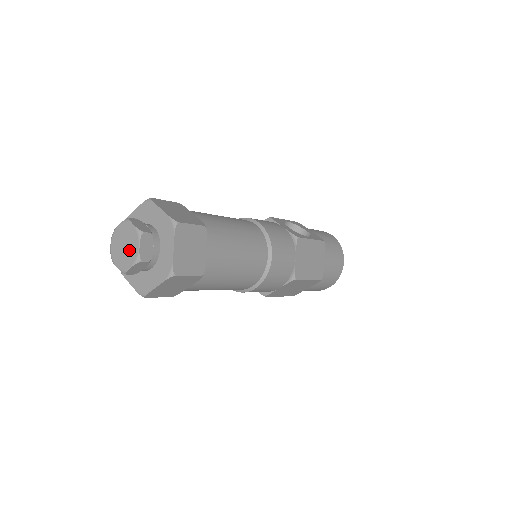
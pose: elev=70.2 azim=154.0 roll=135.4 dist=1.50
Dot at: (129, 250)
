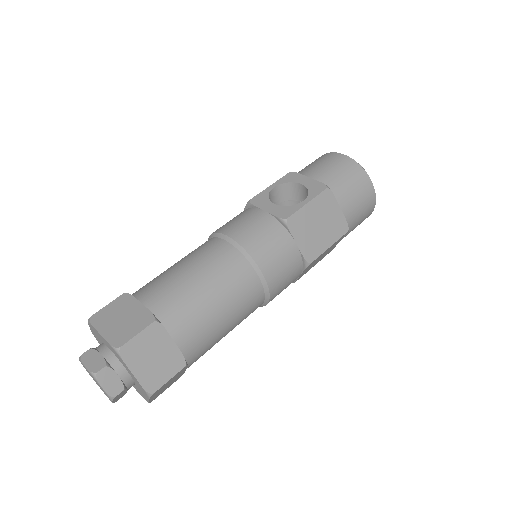
Dot at: (100, 387)
